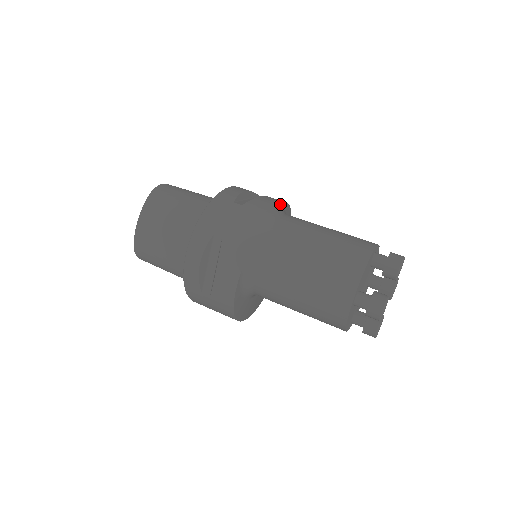
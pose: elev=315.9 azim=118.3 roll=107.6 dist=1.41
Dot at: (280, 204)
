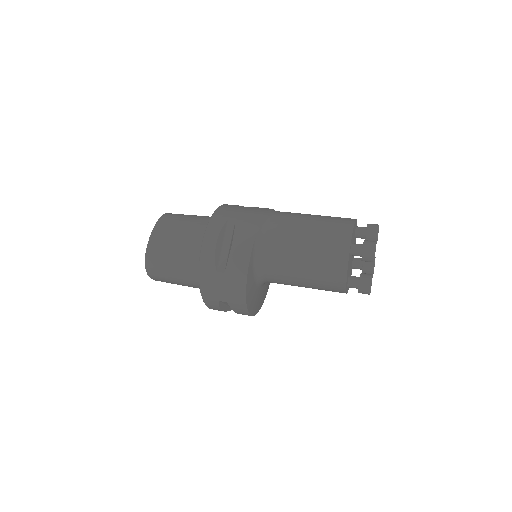
Dot at: occluded
